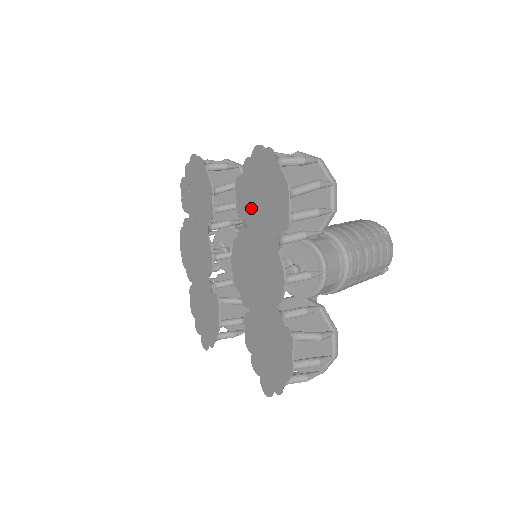
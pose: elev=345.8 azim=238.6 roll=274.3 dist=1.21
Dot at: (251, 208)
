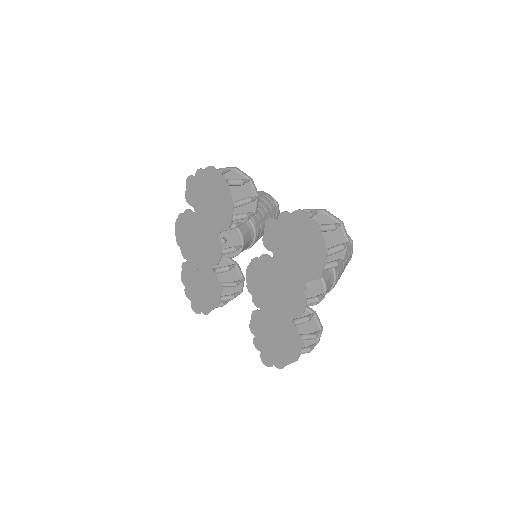
Dot at: (281, 248)
